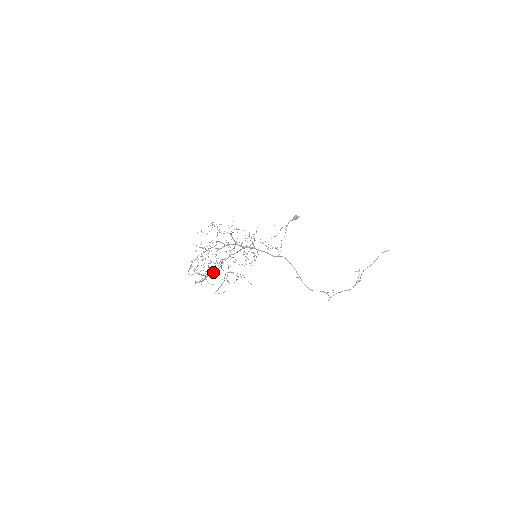
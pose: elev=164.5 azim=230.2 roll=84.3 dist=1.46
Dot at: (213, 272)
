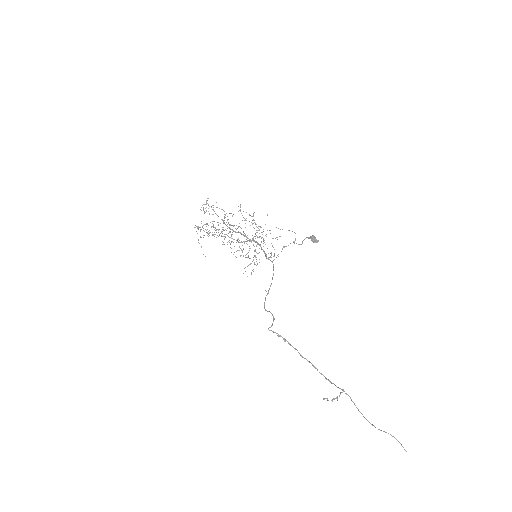
Dot at: occluded
